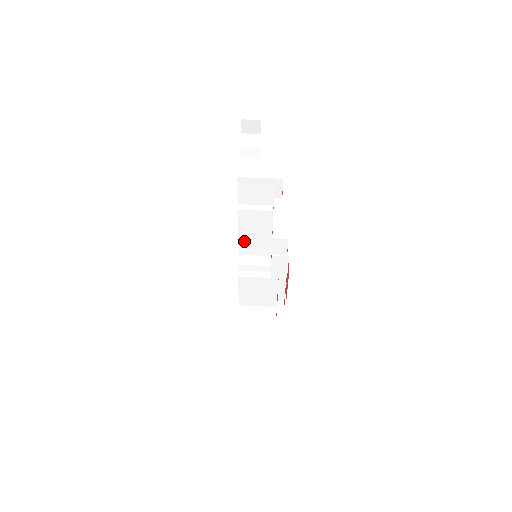
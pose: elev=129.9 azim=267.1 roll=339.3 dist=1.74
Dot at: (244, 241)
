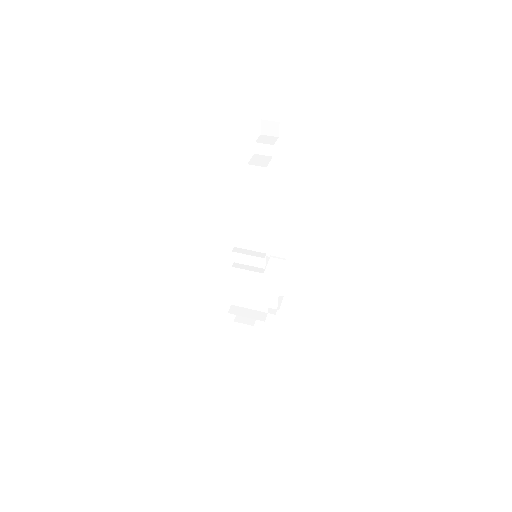
Dot at: (245, 235)
